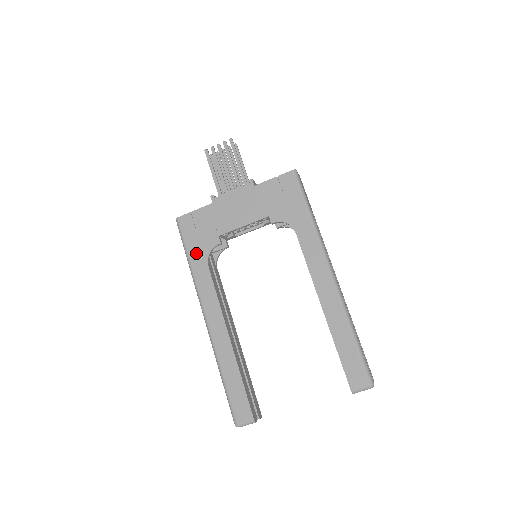
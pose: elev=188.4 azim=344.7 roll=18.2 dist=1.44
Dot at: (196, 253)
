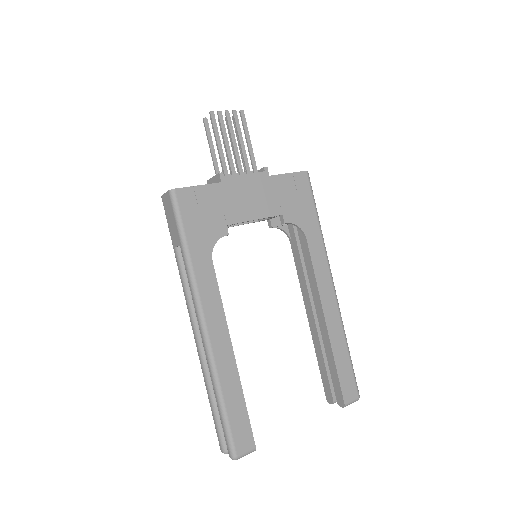
Dot at: (198, 241)
